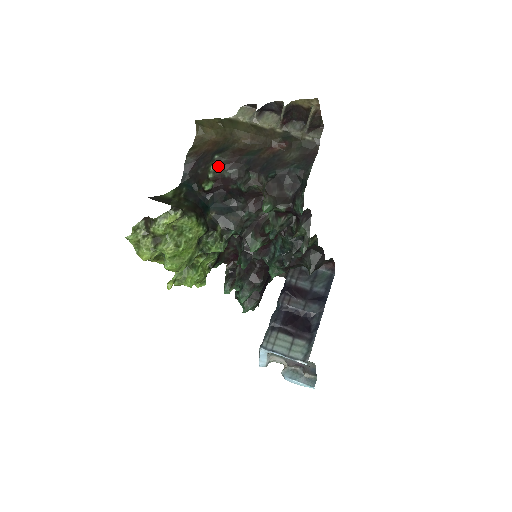
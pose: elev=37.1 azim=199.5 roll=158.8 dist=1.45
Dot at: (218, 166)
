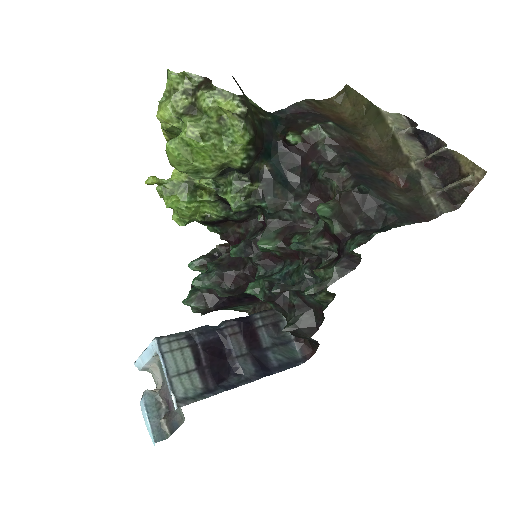
Dot at: (323, 131)
